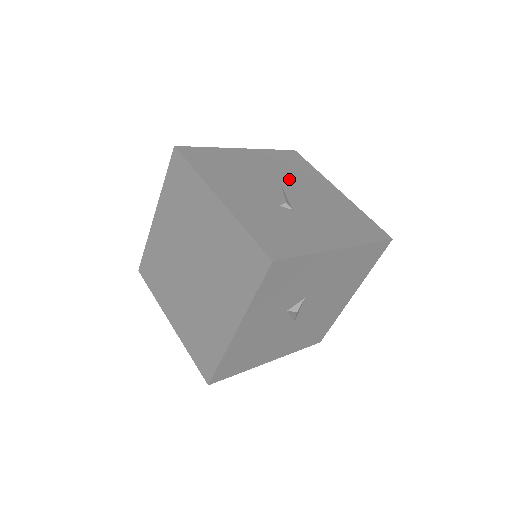
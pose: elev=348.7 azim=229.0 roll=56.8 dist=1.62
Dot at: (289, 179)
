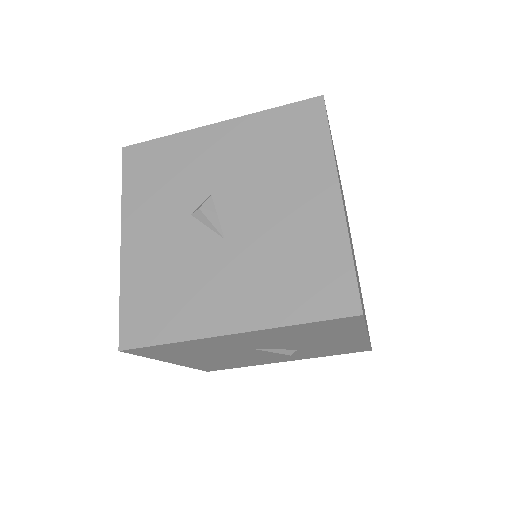
Dot at: occluded
